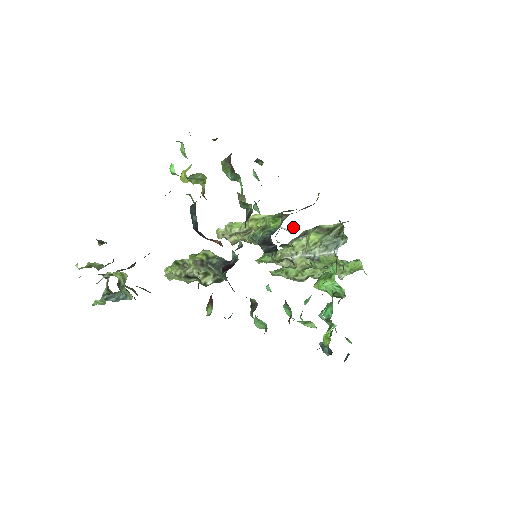
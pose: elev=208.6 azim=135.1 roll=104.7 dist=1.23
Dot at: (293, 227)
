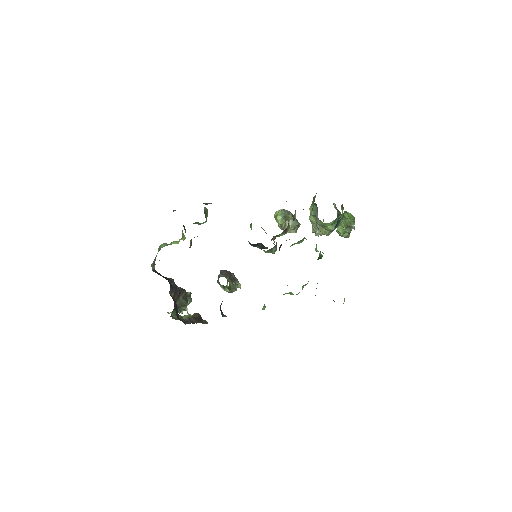
Dot at: occluded
